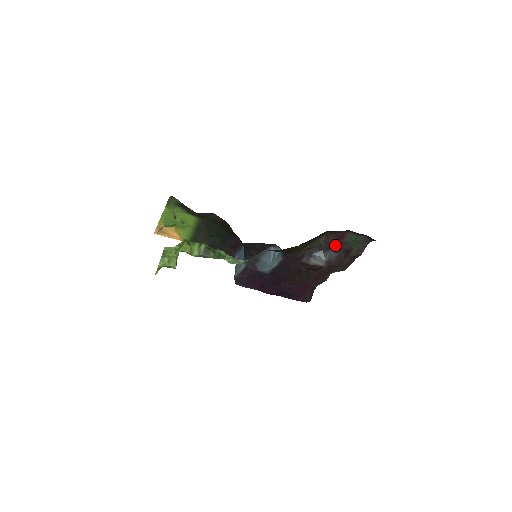
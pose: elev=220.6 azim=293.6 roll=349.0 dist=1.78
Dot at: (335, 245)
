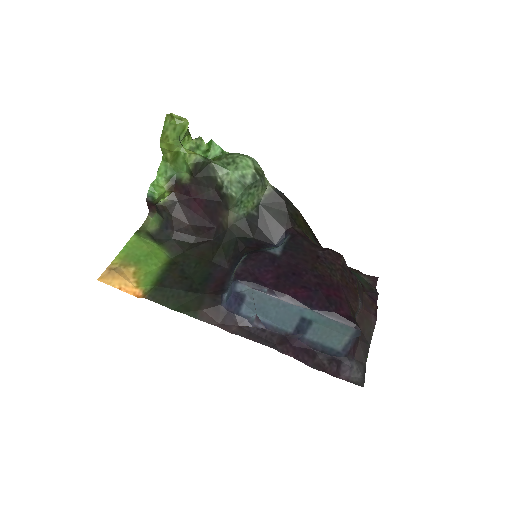
Dot at: occluded
